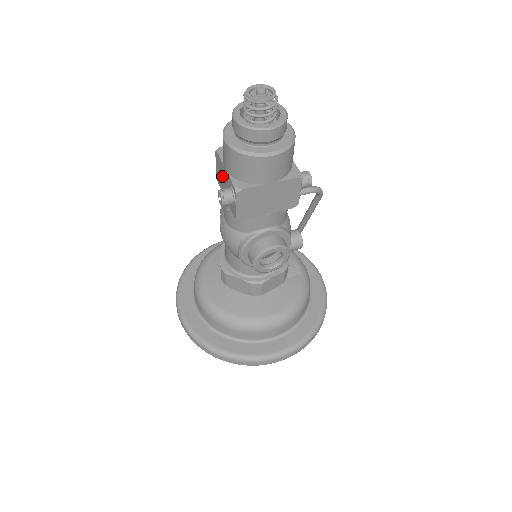
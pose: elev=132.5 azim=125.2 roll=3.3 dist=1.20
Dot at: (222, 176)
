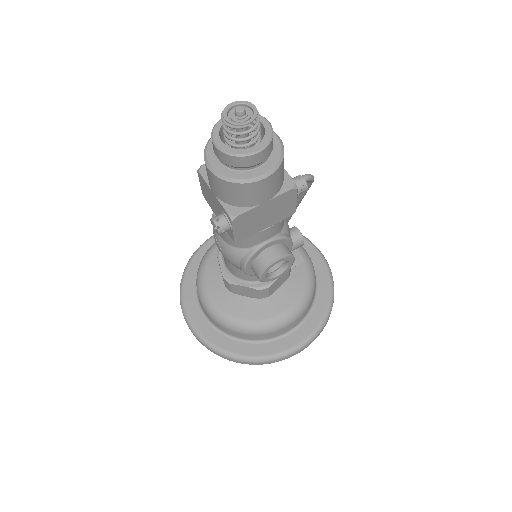
Dot at: (210, 197)
